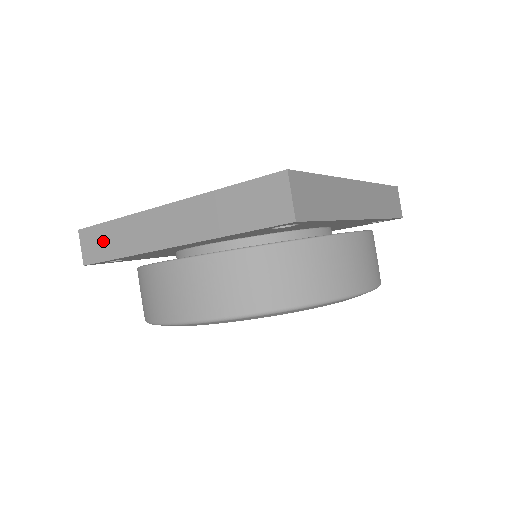
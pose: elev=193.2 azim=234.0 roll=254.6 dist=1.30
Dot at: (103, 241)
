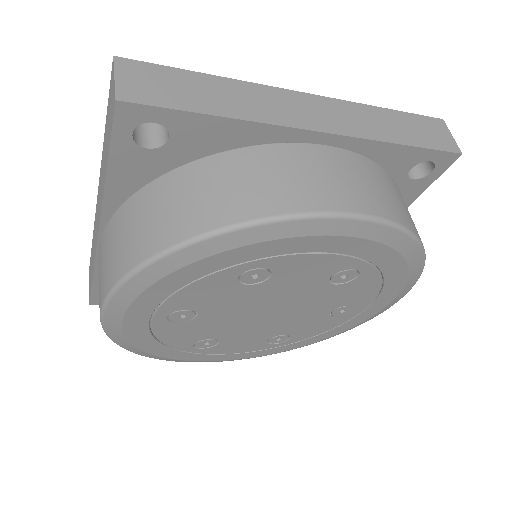
Dot at: (181, 87)
